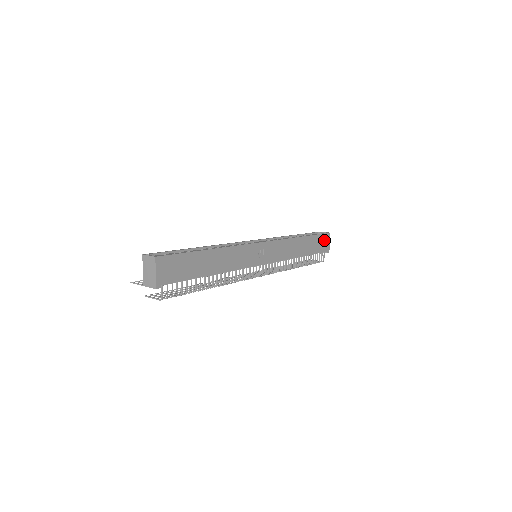
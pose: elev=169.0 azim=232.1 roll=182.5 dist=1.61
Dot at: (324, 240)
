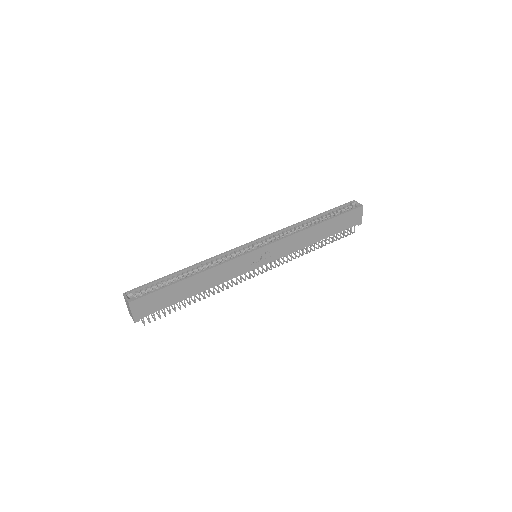
Dot at: (353, 215)
